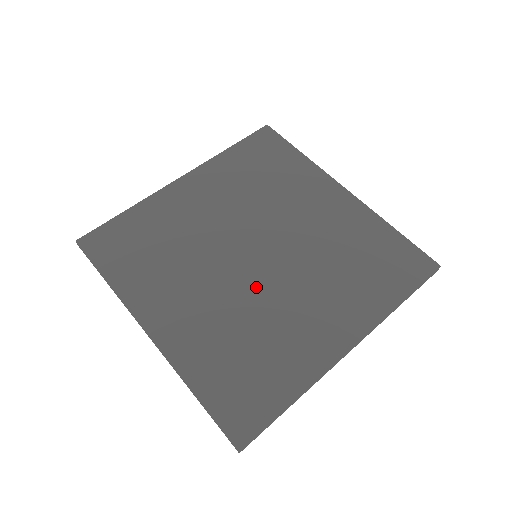
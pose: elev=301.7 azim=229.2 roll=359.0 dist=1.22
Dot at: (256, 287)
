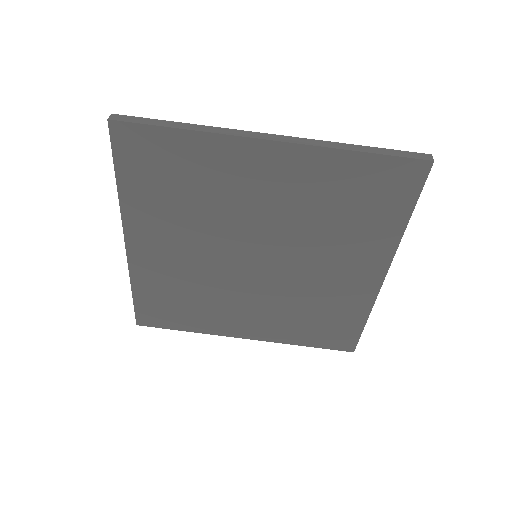
Dot at: (229, 277)
